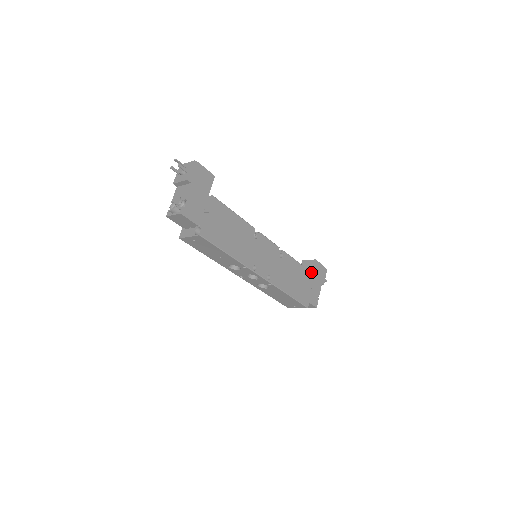
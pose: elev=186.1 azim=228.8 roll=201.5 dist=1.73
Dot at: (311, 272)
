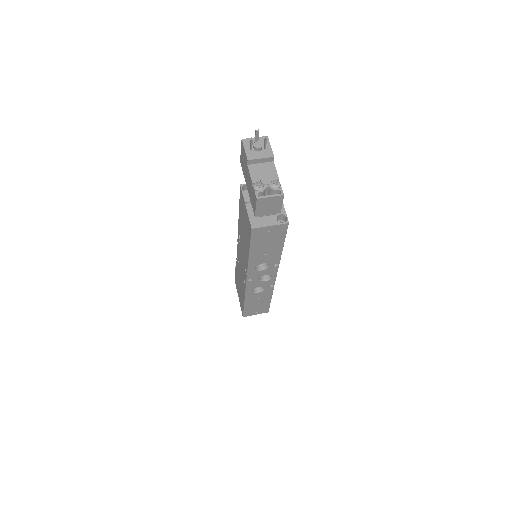
Dot at: occluded
